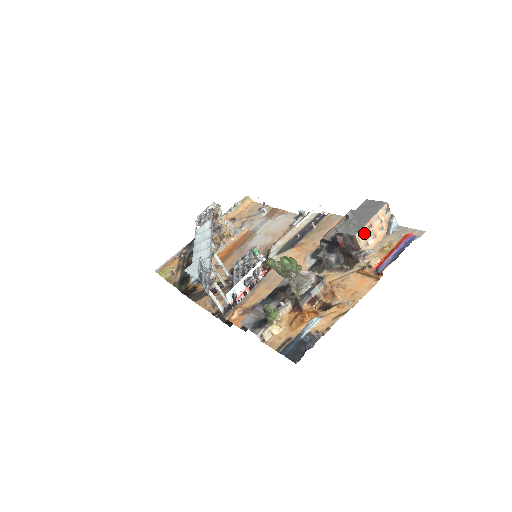
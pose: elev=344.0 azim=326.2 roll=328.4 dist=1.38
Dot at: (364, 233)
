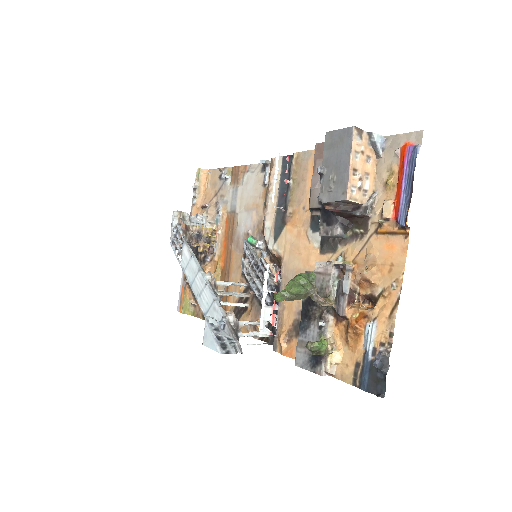
Dot at: (353, 186)
